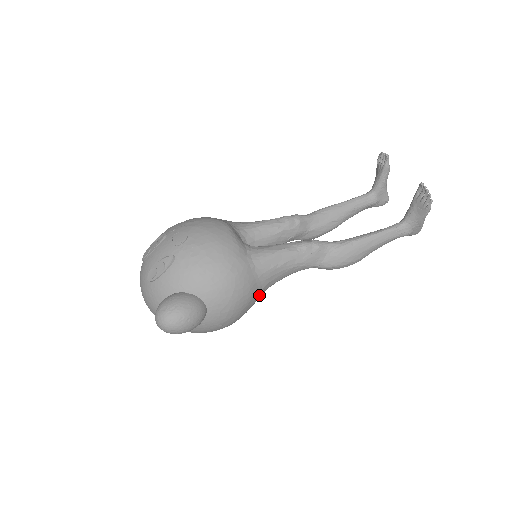
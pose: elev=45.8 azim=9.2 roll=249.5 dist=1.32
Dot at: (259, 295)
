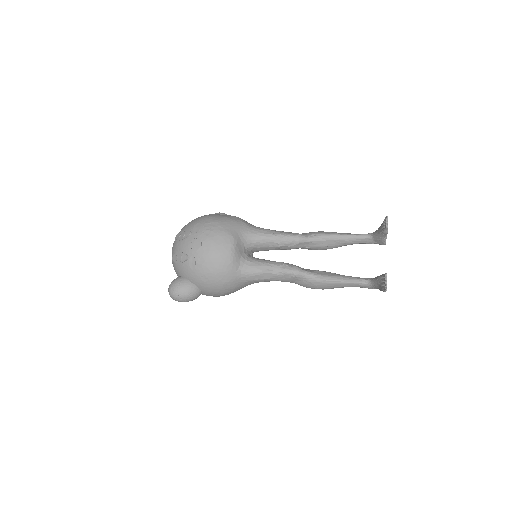
Dot at: (245, 286)
